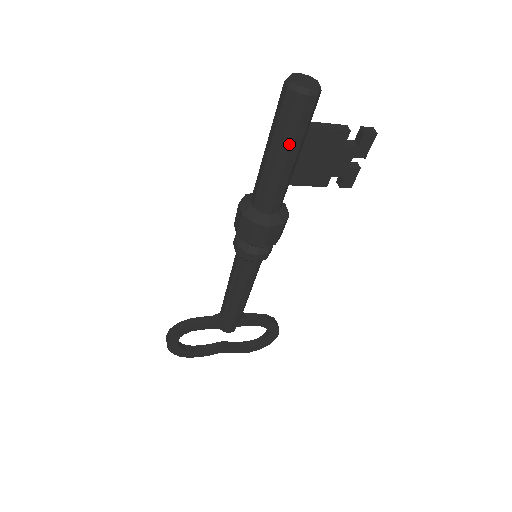
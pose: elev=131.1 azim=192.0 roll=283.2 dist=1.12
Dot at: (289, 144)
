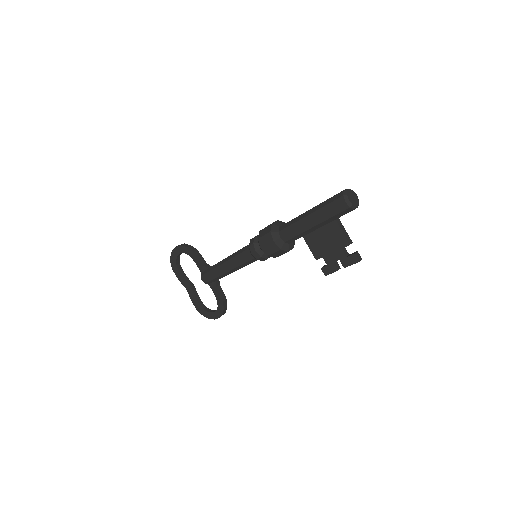
Dot at: (319, 214)
